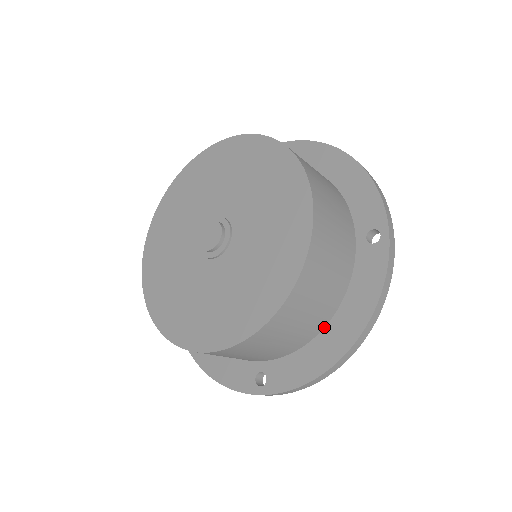
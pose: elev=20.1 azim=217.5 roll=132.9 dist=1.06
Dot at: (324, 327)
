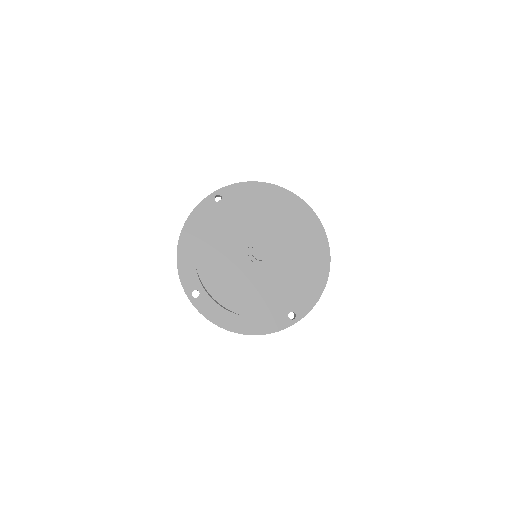
Dot at: occluded
